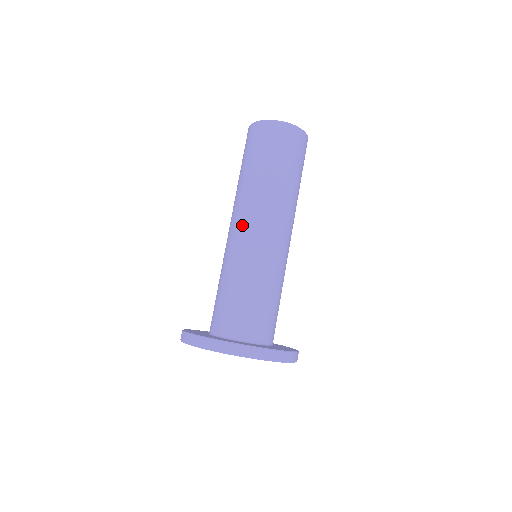
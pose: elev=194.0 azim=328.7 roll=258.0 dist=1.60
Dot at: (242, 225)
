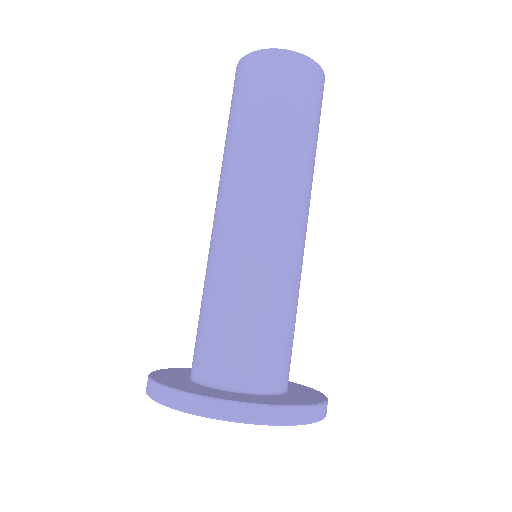
Dot at: (216, 212)
